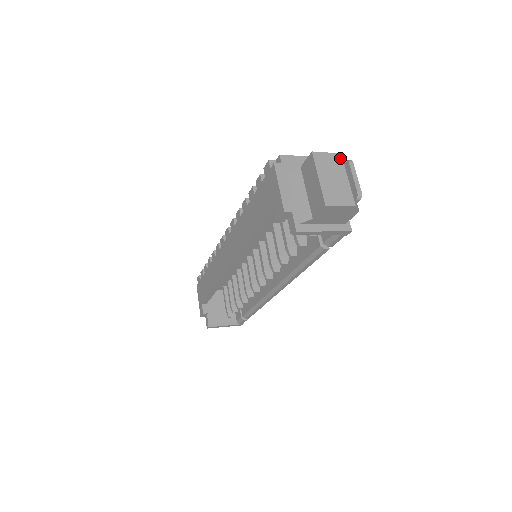
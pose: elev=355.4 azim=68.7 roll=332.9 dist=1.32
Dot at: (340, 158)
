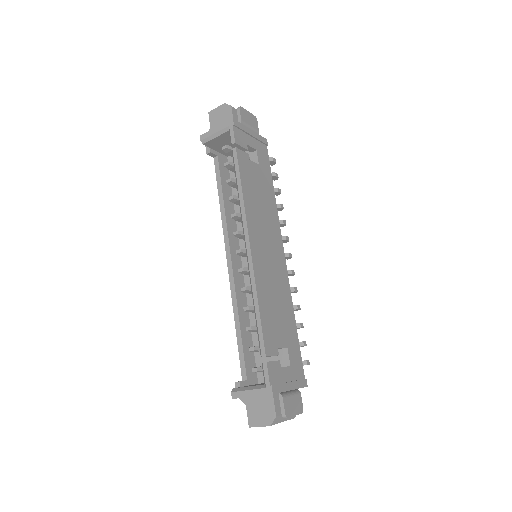
Dot at: occluded
